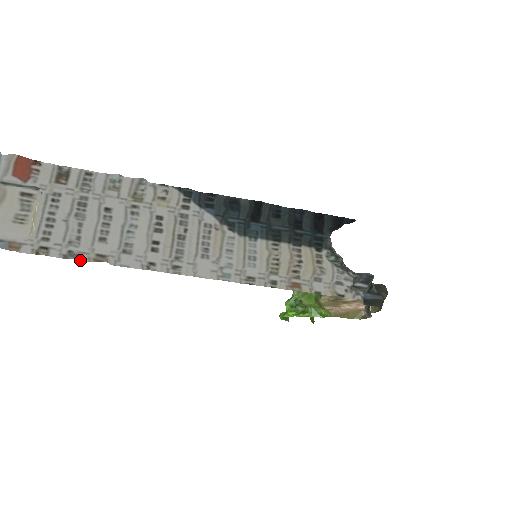
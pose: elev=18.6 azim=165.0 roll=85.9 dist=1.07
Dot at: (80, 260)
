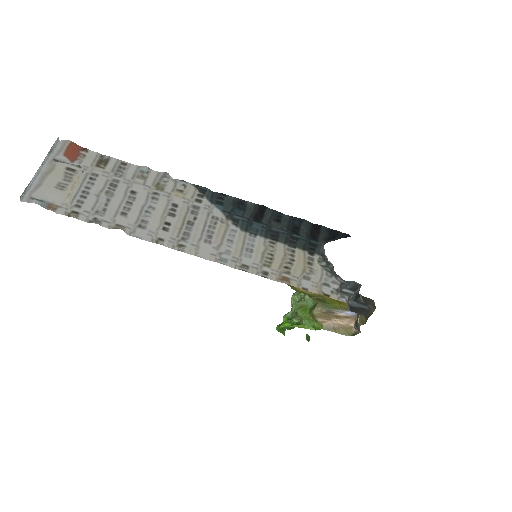
Dot at: (102, 226)
